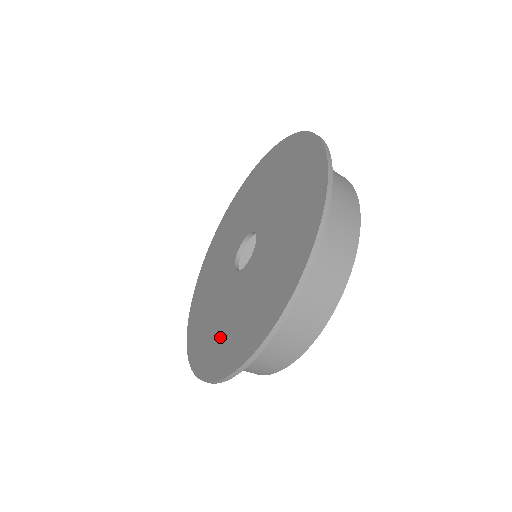
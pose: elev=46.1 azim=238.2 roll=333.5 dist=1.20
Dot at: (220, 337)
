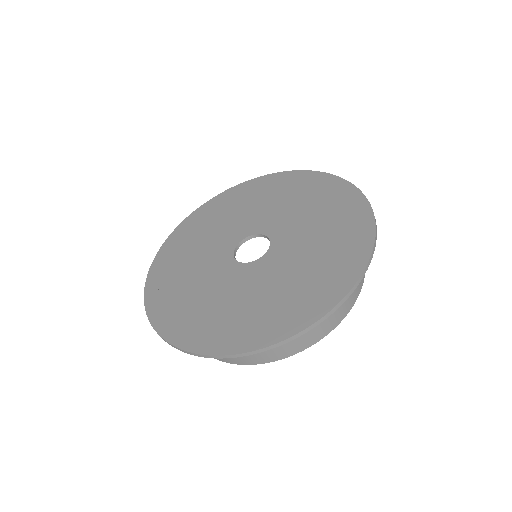
Dot at: (258, 311)
